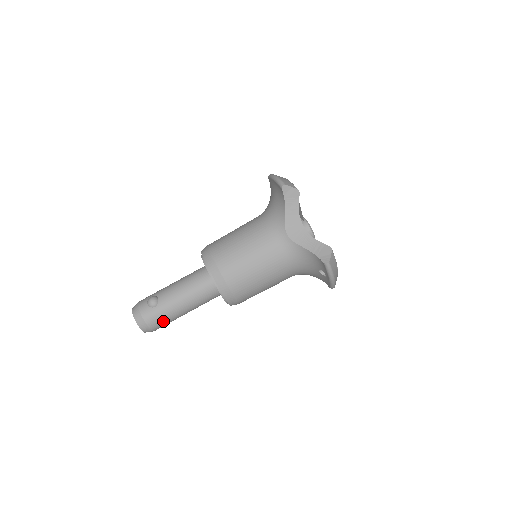
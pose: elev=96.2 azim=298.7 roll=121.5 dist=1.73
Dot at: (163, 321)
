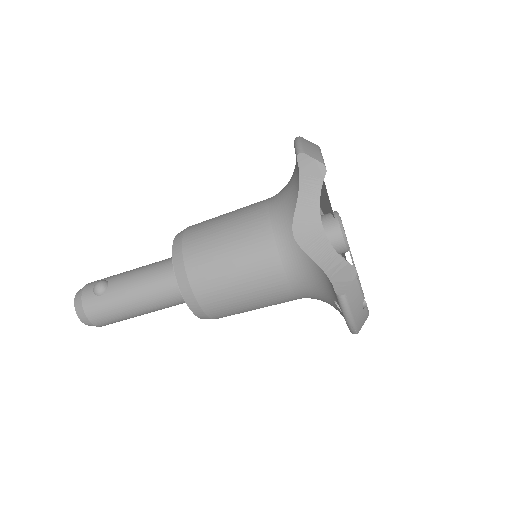
Dot at: (109, 317)
